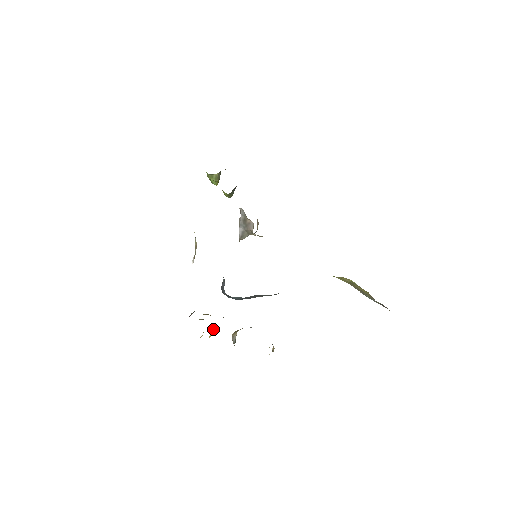
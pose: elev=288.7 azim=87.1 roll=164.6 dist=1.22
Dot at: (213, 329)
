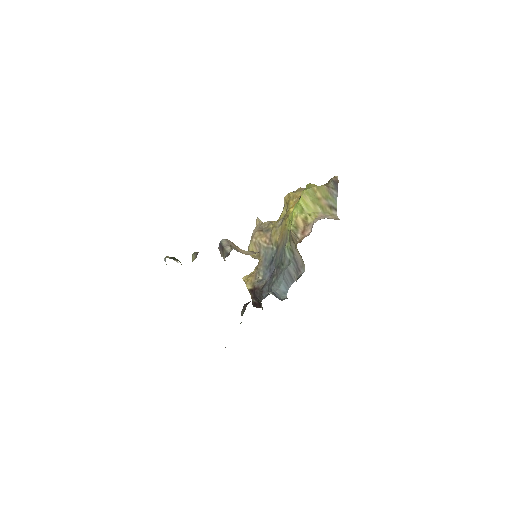
Dot at: occluded
